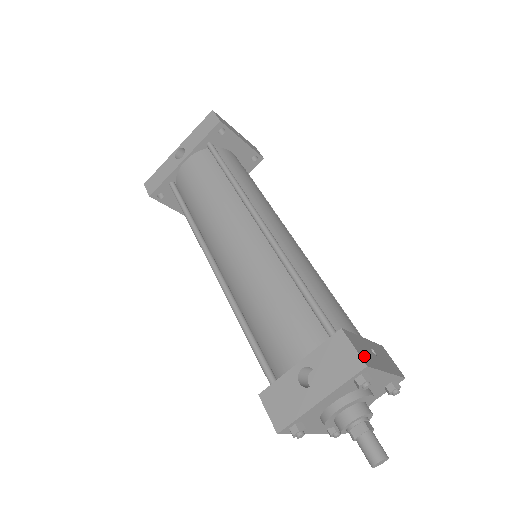
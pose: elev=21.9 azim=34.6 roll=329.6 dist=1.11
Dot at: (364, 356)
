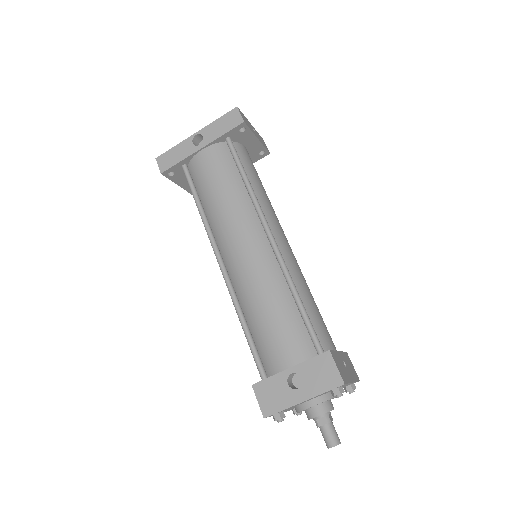
Dot at: (342, 374)
